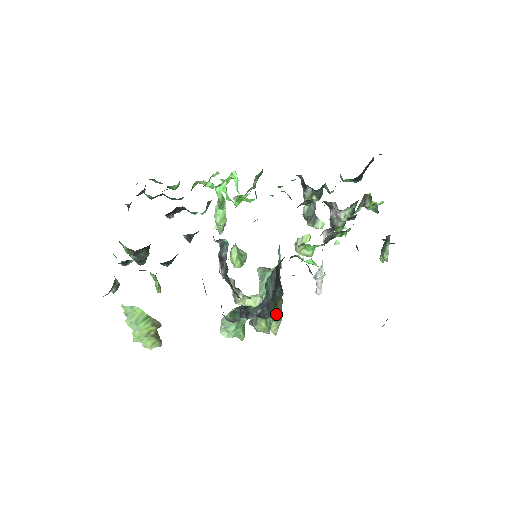
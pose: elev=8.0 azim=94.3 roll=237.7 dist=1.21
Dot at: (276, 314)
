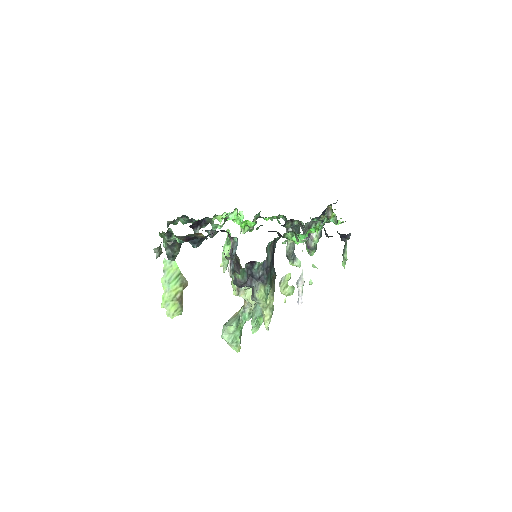
Dot at: (270, 299)
